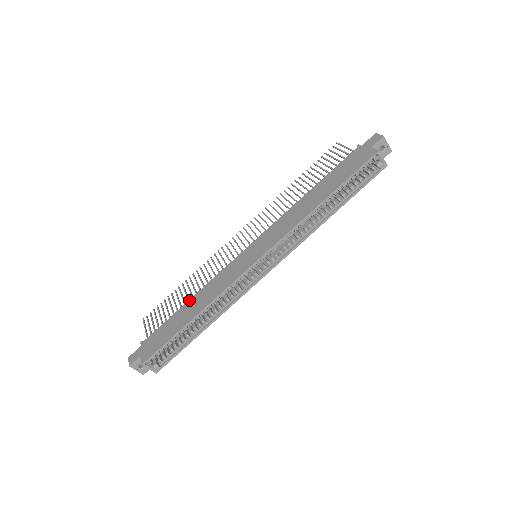
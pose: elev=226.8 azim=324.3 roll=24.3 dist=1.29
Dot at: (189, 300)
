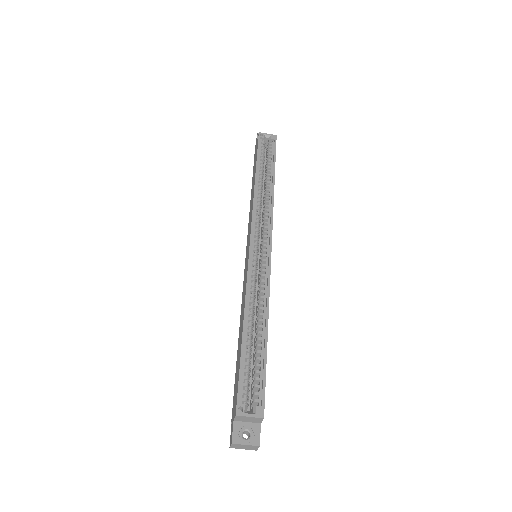
Dot at: (238, 338)
